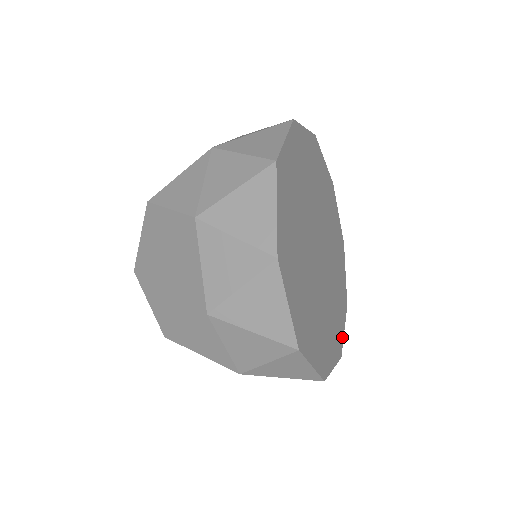
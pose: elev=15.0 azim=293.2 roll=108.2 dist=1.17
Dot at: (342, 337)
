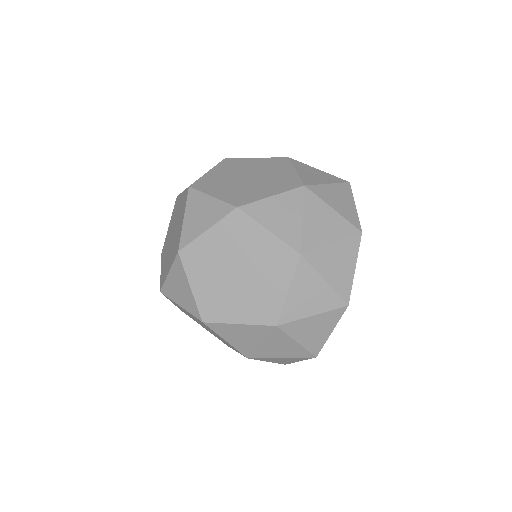
Dot at: occluded
